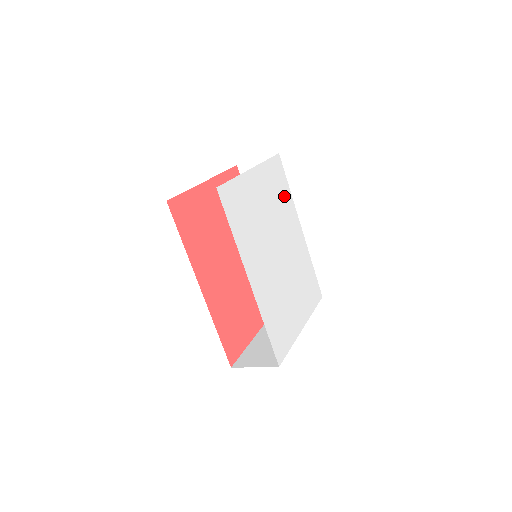
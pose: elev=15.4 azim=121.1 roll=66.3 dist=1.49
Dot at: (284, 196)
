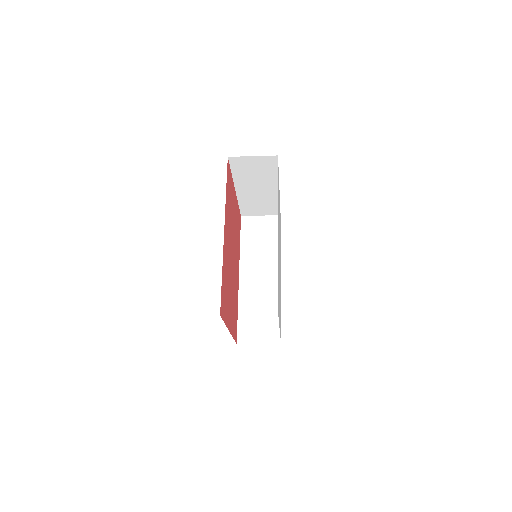
Dot at: (280, 238)
